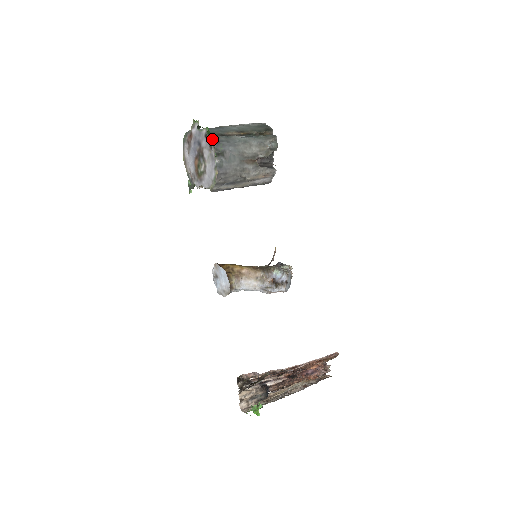
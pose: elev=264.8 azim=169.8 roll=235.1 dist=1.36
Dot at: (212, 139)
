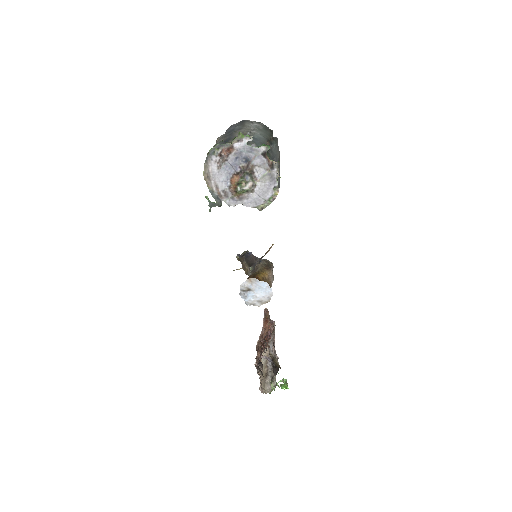
Dot at: (270, 157)
